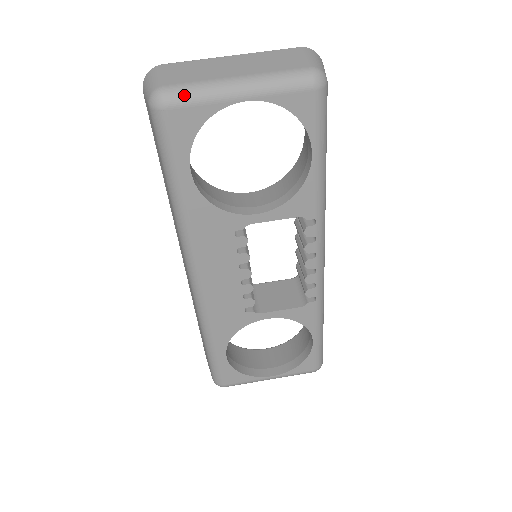
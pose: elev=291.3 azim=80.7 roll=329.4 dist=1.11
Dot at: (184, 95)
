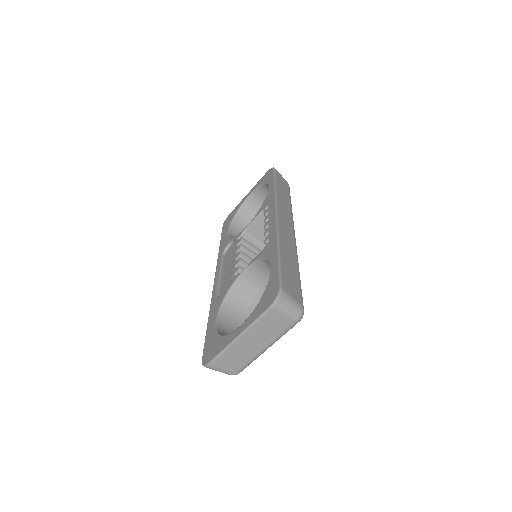
Dot at: occluded
